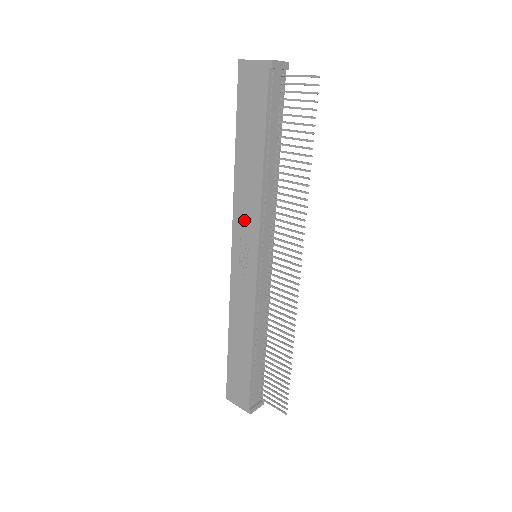
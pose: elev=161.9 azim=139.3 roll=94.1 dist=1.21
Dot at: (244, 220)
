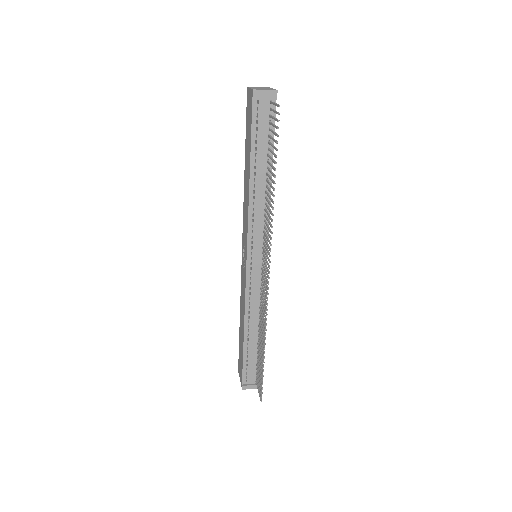
Dot at: (245, 223)
